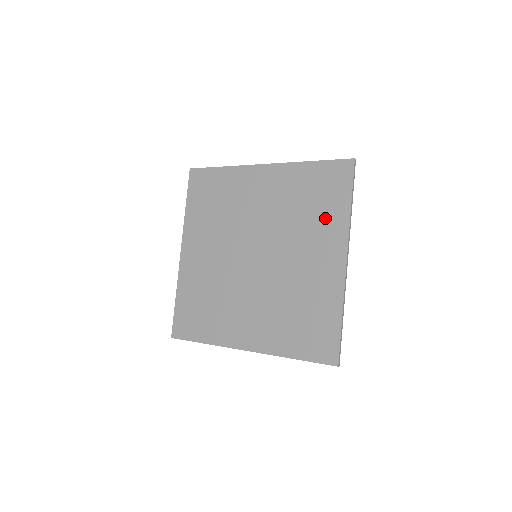
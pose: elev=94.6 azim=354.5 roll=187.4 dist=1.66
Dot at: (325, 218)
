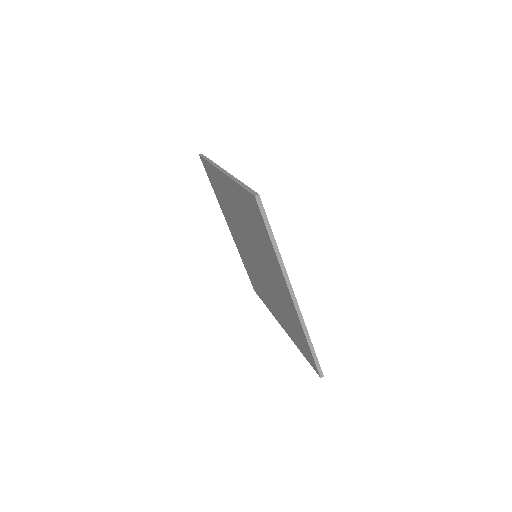
Dot at: (267, 249)
